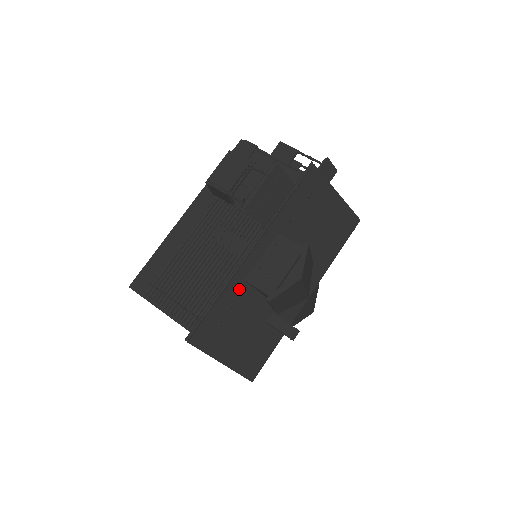
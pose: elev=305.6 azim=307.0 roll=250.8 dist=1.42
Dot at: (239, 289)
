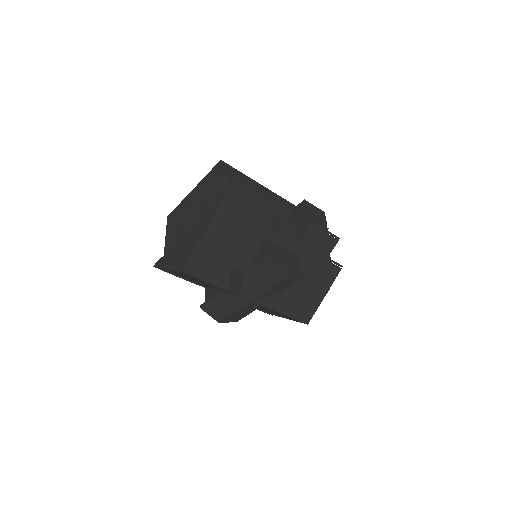
Dot at: (260, 235)
